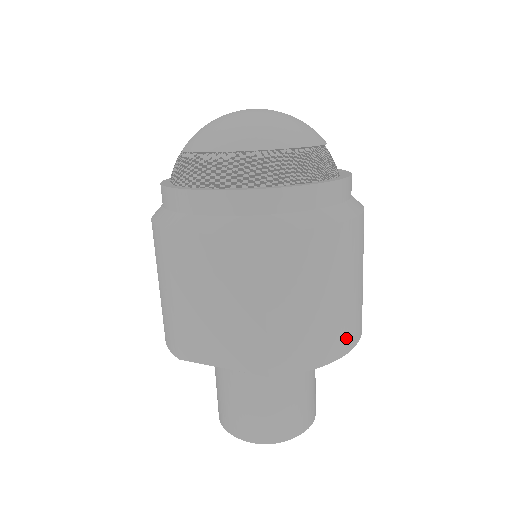
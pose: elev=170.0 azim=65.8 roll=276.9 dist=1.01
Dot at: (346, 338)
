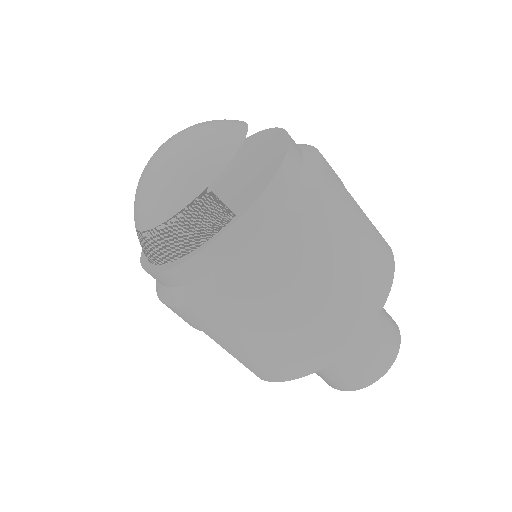
Dot at: (318, 355)
